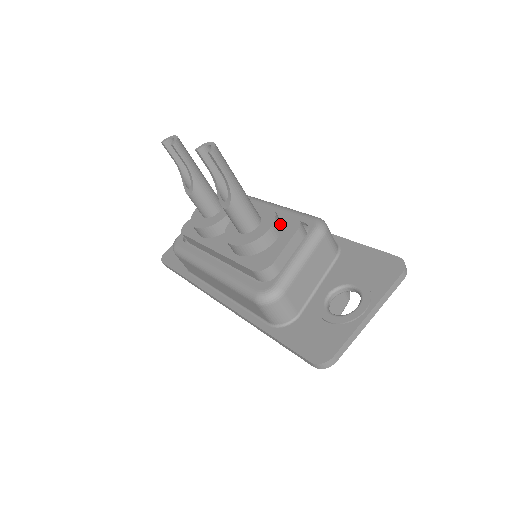
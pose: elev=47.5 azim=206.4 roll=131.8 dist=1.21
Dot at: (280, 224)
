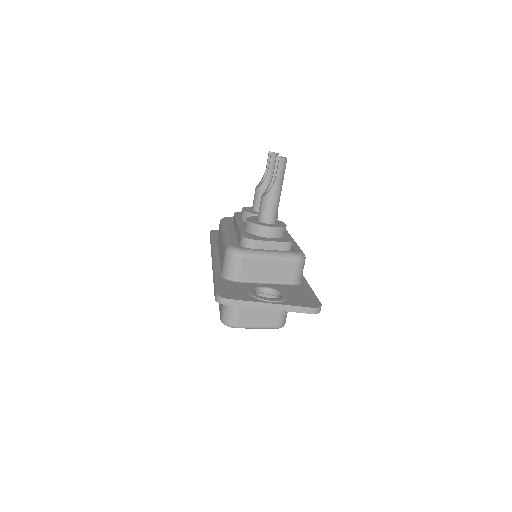
Dot at: (281, 235)
